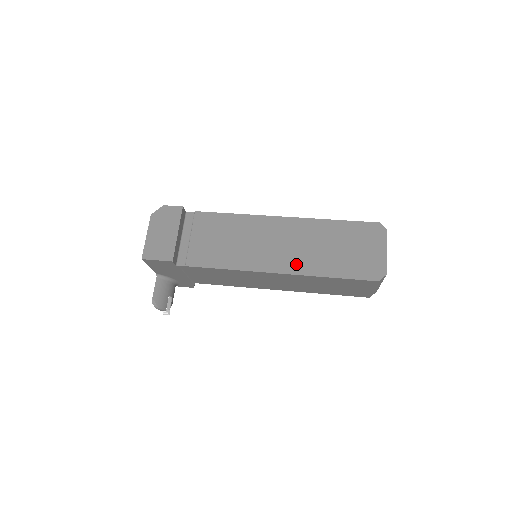
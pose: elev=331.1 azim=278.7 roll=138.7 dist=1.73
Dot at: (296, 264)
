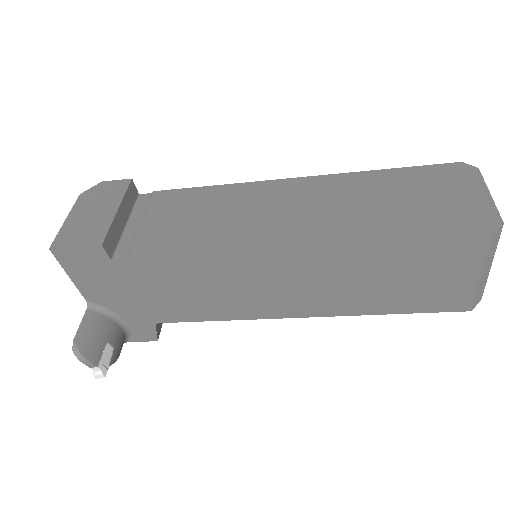
Dot at: (326, 231)
